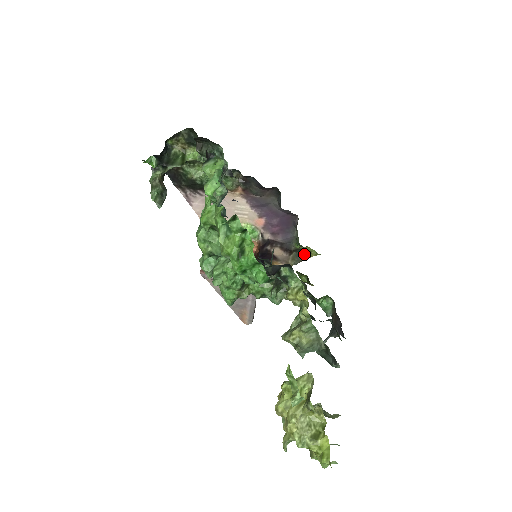
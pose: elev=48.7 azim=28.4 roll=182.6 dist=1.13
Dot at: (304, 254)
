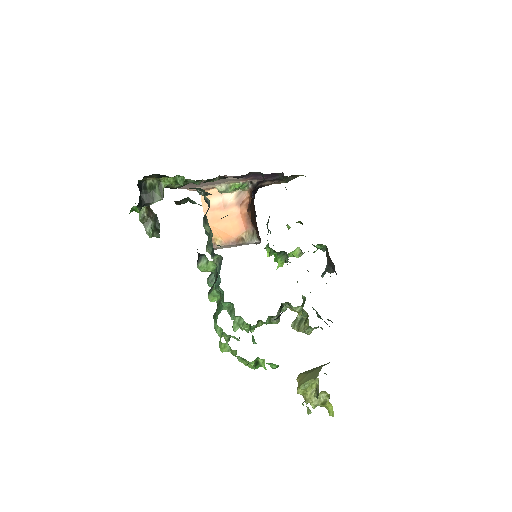
Dot at: (293, 176)
